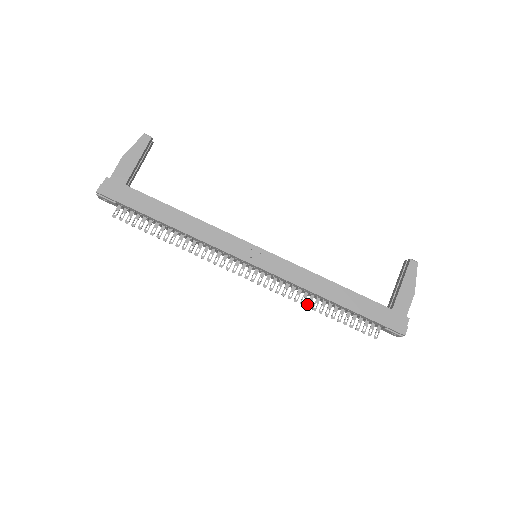
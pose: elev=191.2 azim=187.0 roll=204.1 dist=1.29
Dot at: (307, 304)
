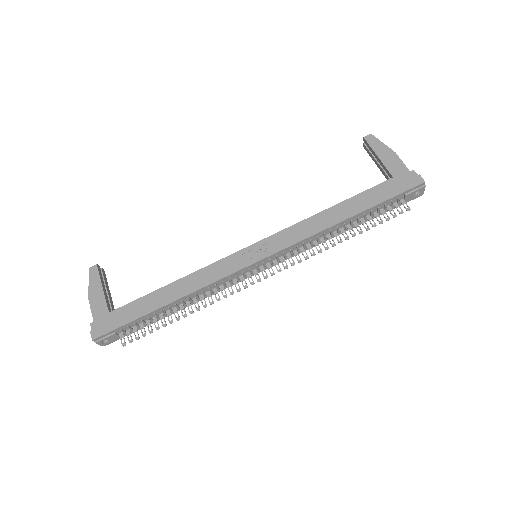
Dot at: (331, 244)
